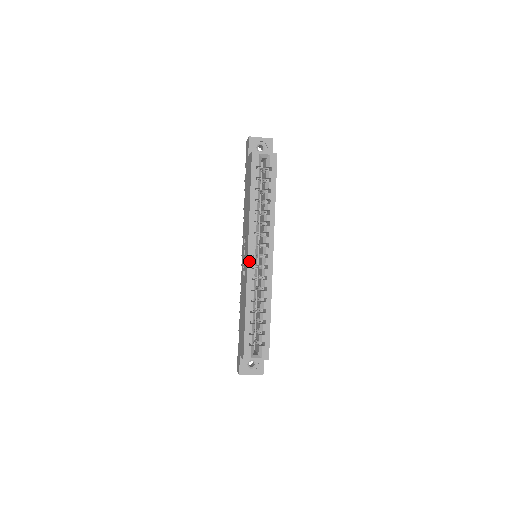
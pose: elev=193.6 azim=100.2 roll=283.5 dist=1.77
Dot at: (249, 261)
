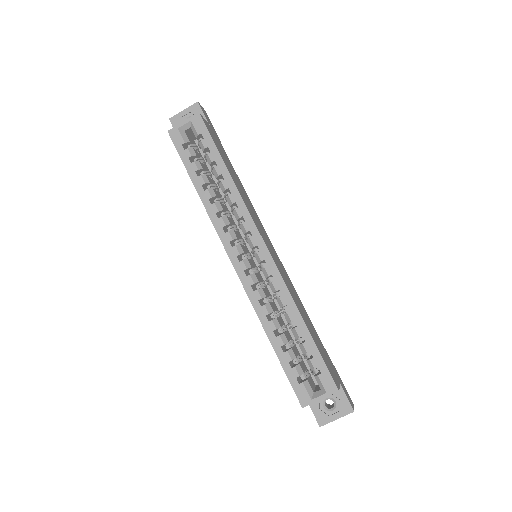
Dot at: (237, 269)
